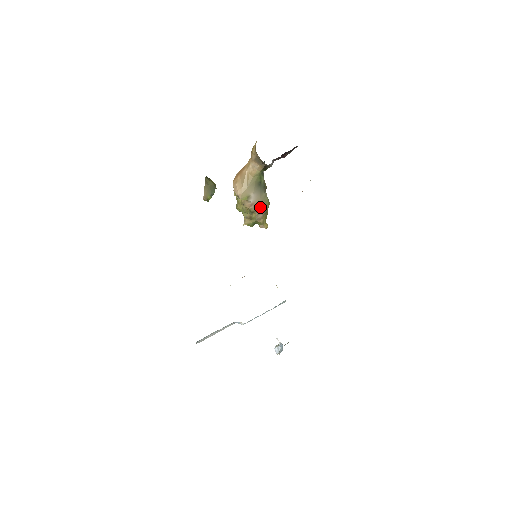
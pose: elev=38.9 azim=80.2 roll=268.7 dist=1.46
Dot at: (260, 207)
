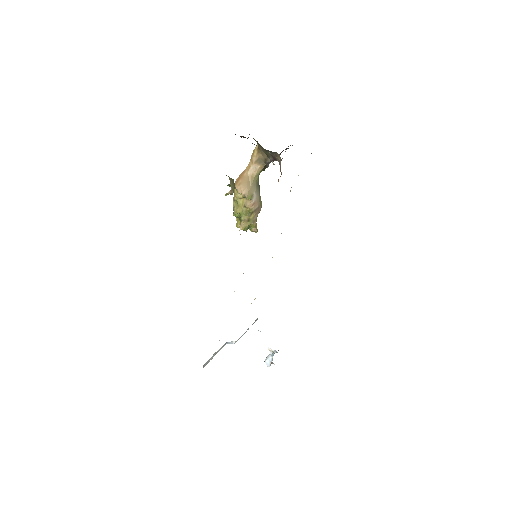
Dot at: (258, 207)
